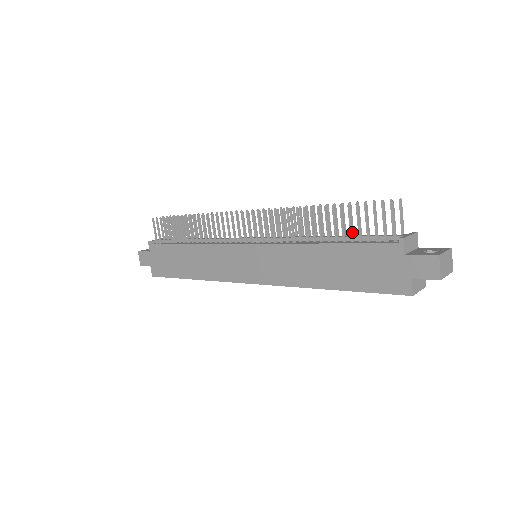
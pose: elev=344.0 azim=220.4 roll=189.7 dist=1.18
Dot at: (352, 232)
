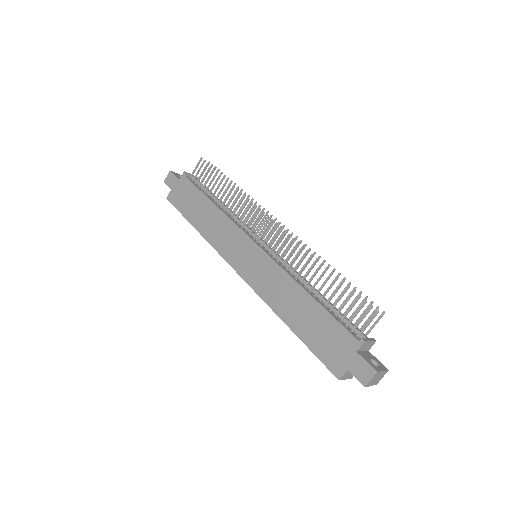
Dot at: occluded
